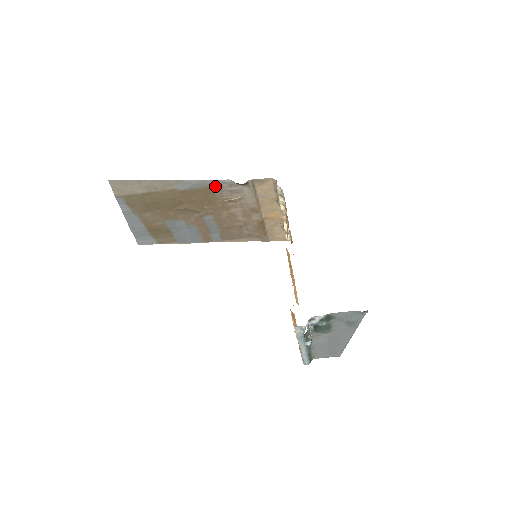
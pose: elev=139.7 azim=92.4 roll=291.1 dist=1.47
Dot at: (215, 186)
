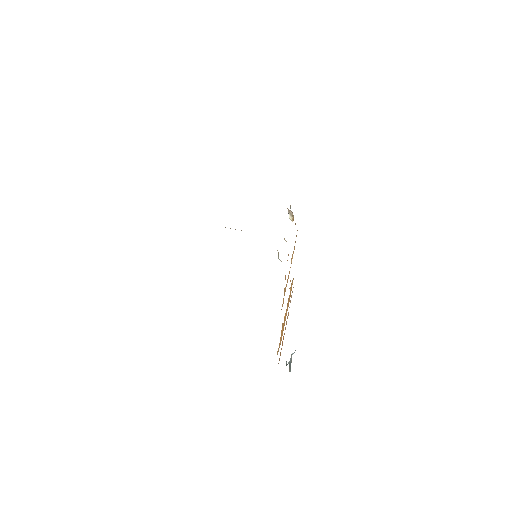
Dot at: occluded
